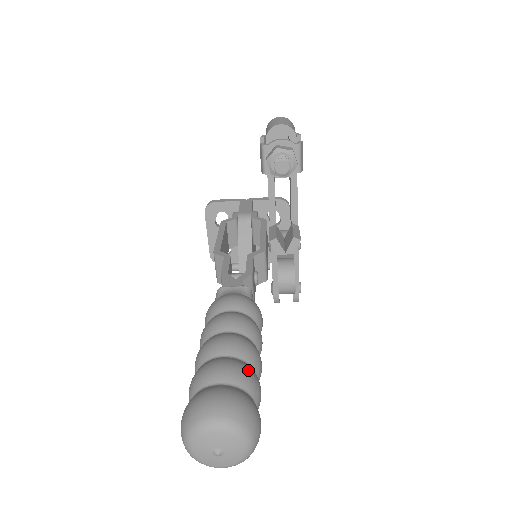
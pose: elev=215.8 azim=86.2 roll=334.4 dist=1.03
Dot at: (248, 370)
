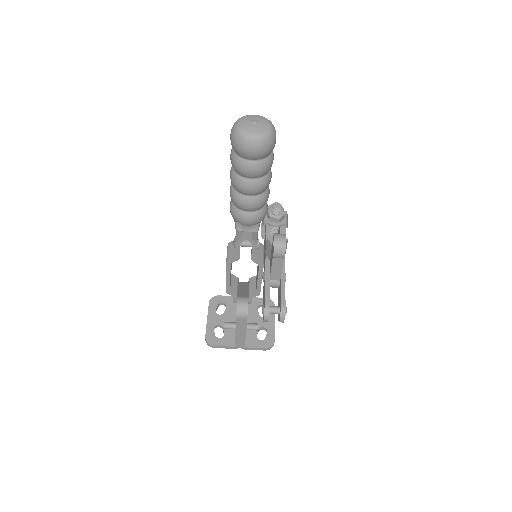
Dot at: occluded
